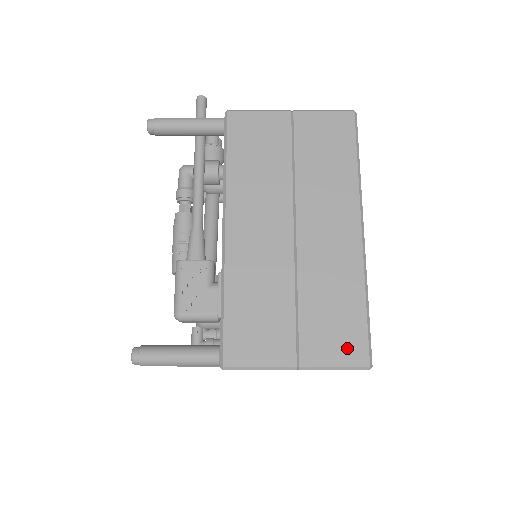
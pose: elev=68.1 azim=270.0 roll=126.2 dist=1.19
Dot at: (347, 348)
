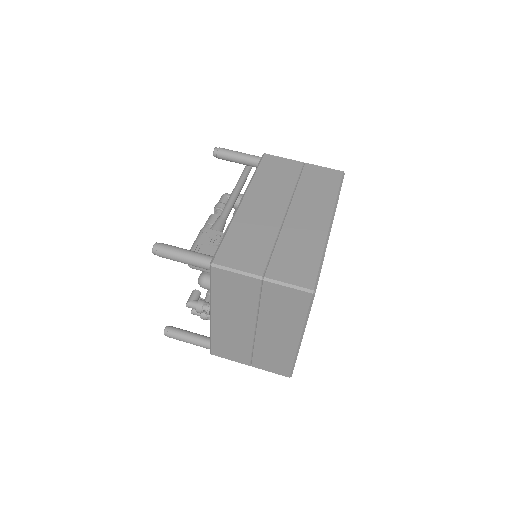
Dot at: (301, 276)
